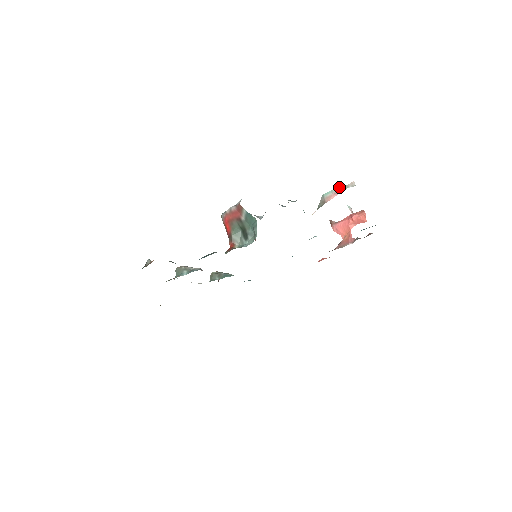
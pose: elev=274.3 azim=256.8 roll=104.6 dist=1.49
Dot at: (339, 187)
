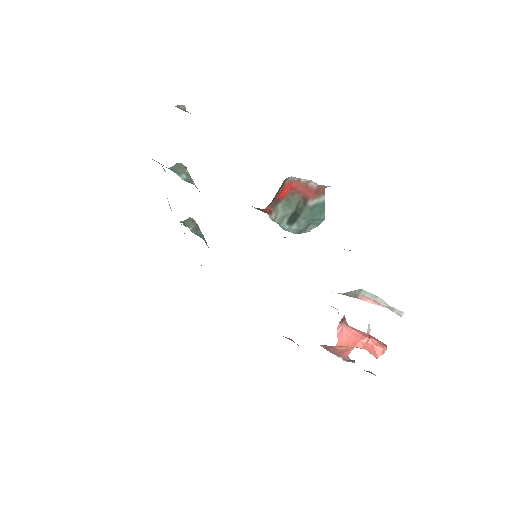
Dot at: occluded
